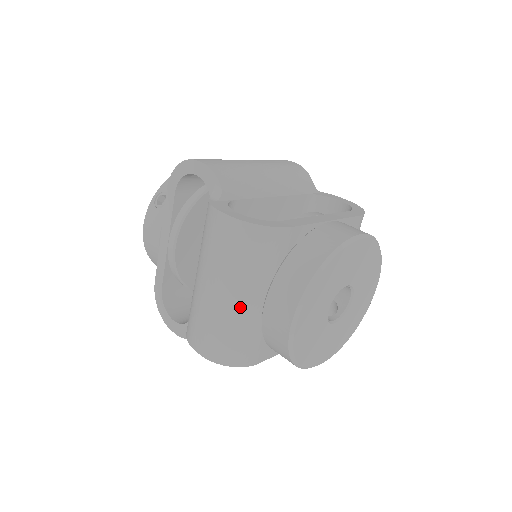
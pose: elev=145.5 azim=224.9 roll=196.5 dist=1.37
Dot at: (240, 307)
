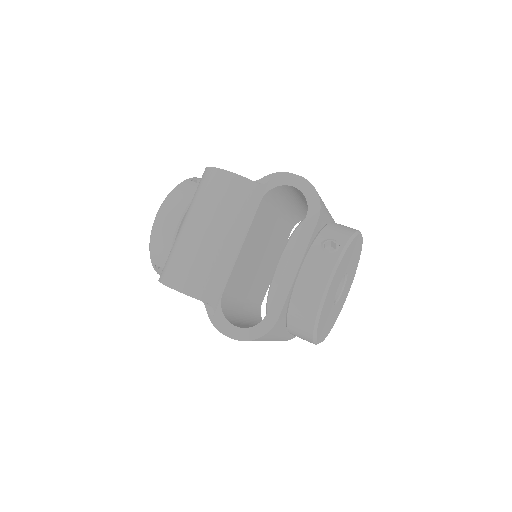
Dot at: (277, 339)
